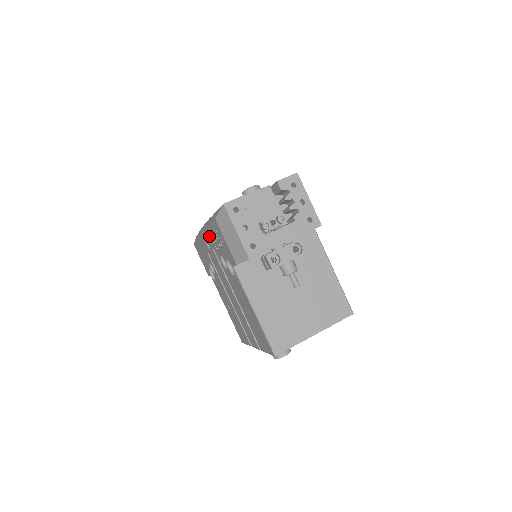
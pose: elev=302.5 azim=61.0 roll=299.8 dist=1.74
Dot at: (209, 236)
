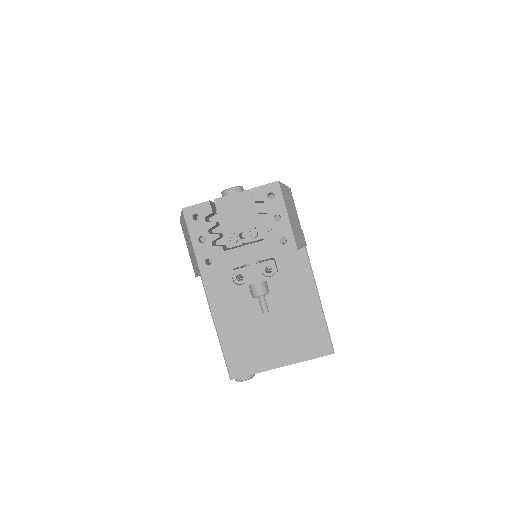
Dot at: occluded
